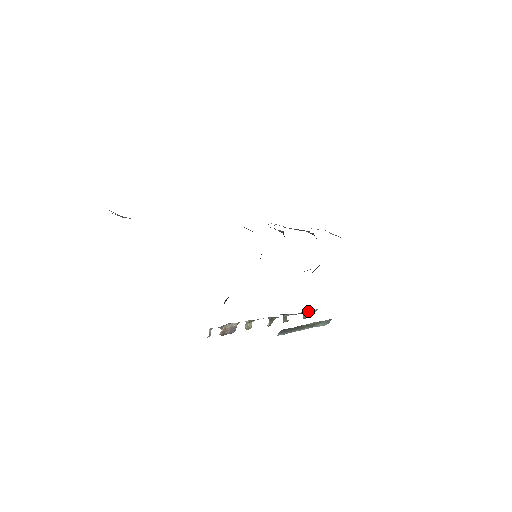
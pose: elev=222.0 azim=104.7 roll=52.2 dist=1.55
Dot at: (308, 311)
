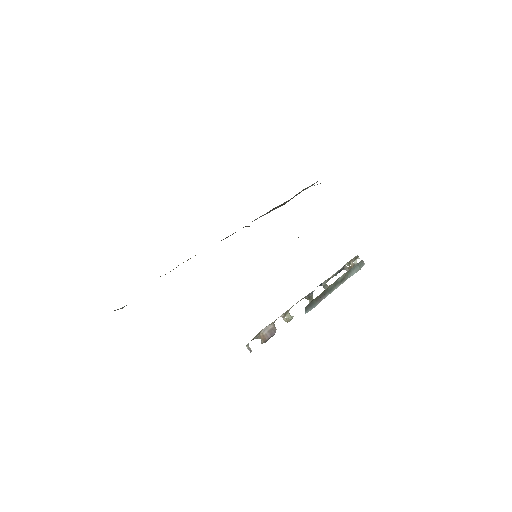
Dot at: (348, 263)
